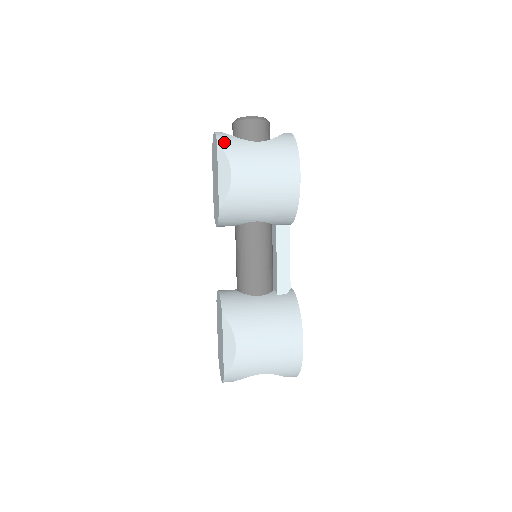
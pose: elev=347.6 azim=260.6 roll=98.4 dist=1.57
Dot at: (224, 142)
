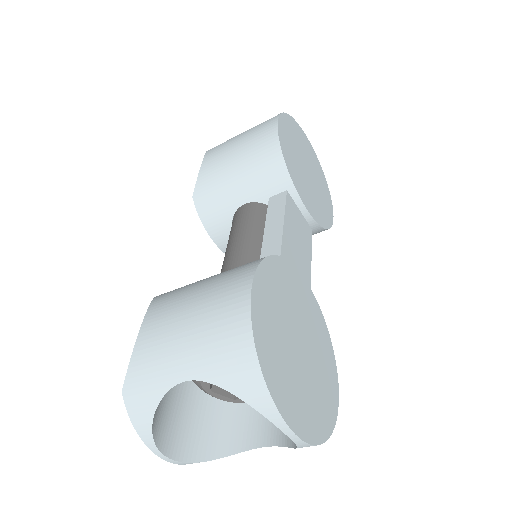
Dot at: occluded
